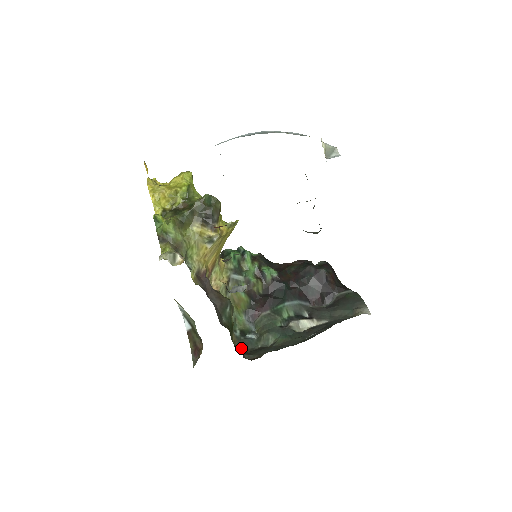
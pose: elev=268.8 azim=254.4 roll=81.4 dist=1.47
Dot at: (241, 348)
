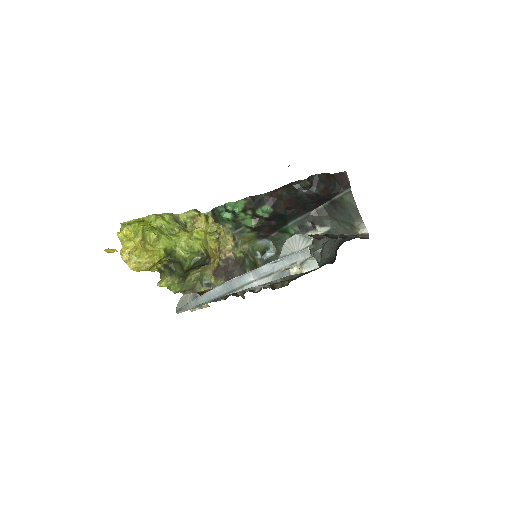
Dot at: occluded
